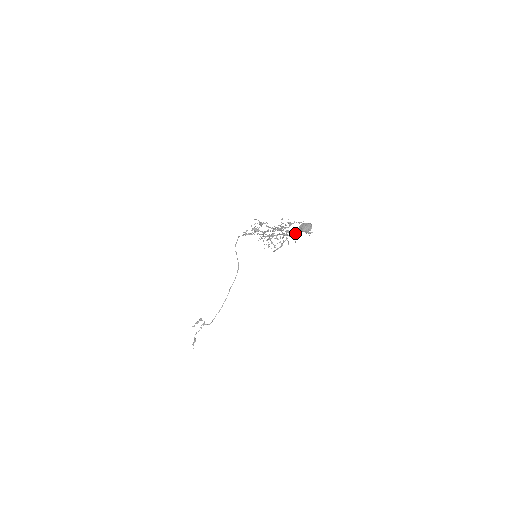
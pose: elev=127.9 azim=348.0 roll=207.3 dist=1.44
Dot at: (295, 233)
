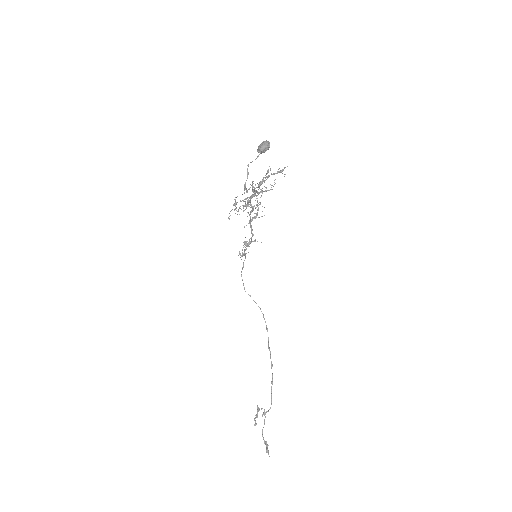
Dot at: occluded
